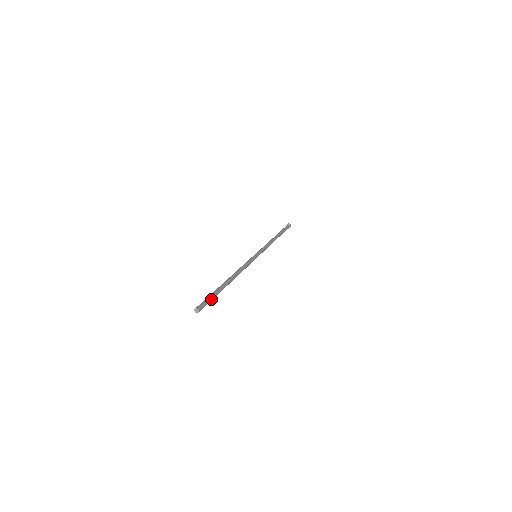
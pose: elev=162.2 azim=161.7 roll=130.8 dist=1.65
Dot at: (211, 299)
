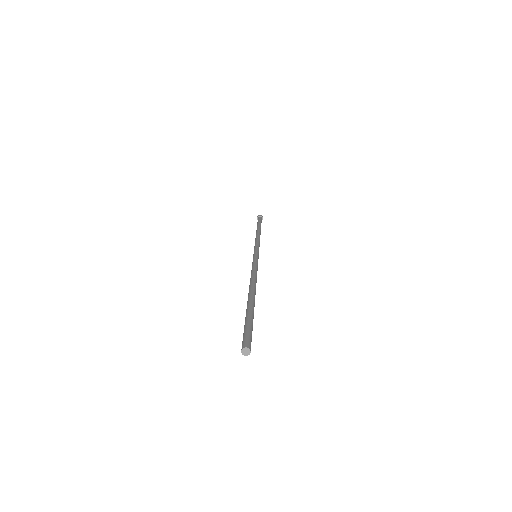
Dot at: occluded
